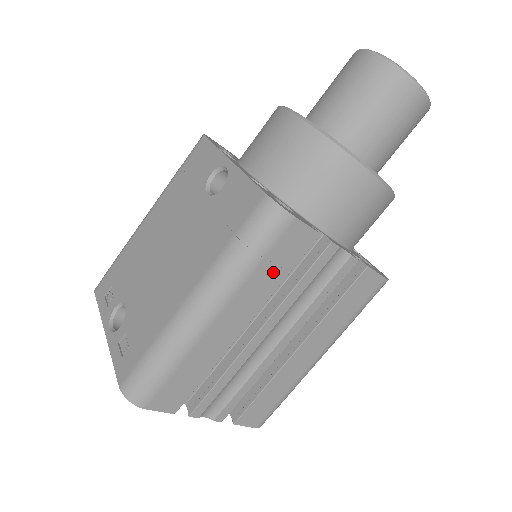
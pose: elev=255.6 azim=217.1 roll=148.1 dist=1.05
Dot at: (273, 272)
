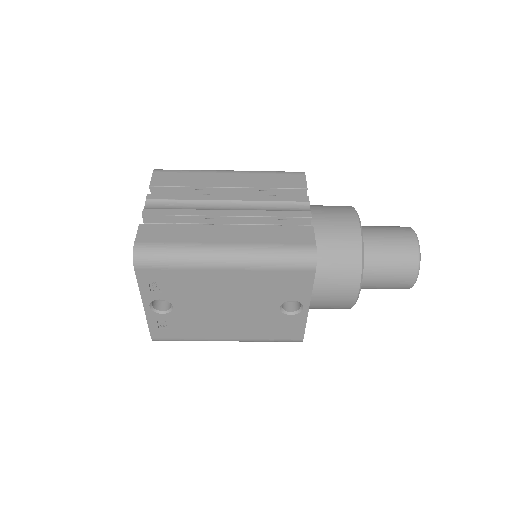
Dot at: occluded
